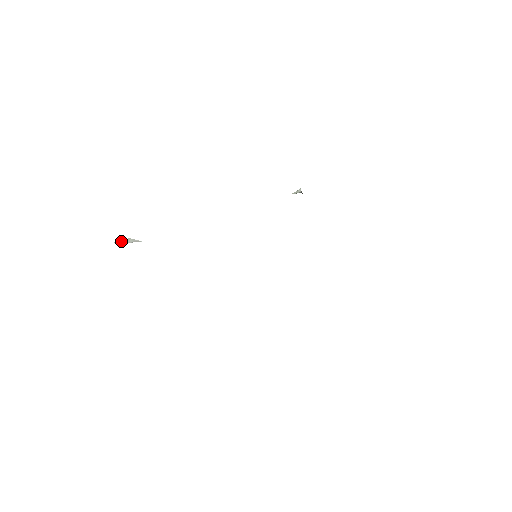
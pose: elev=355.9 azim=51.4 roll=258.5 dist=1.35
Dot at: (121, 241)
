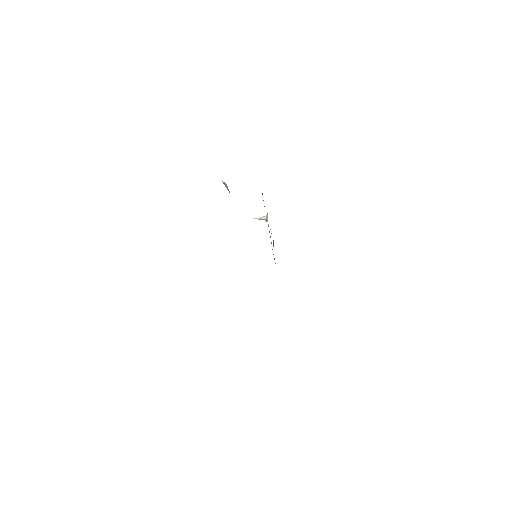
Dot at: (224, 183)
